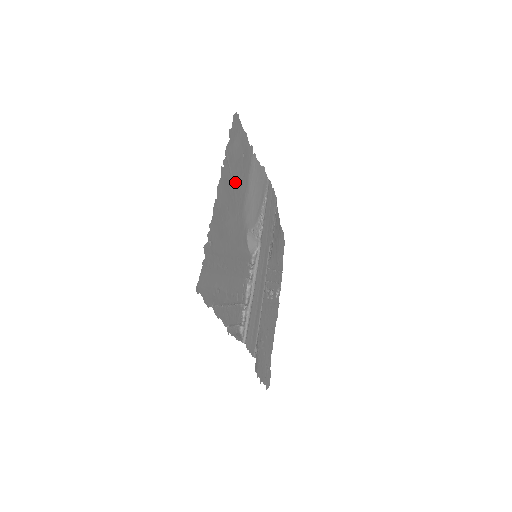
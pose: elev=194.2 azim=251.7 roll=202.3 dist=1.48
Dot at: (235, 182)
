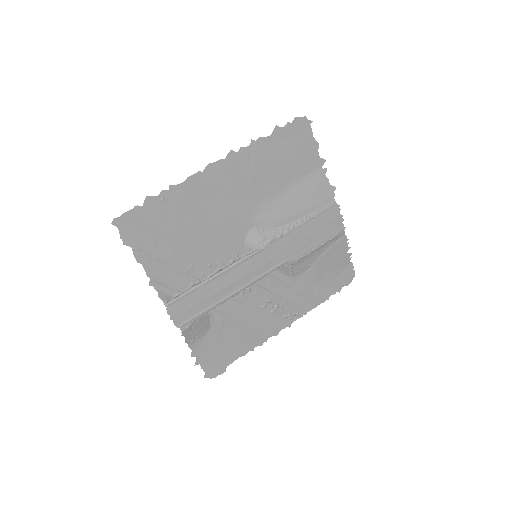
Dot at: (256, 175)
